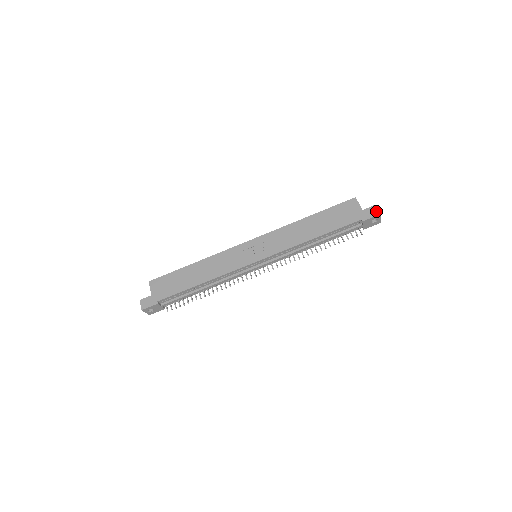
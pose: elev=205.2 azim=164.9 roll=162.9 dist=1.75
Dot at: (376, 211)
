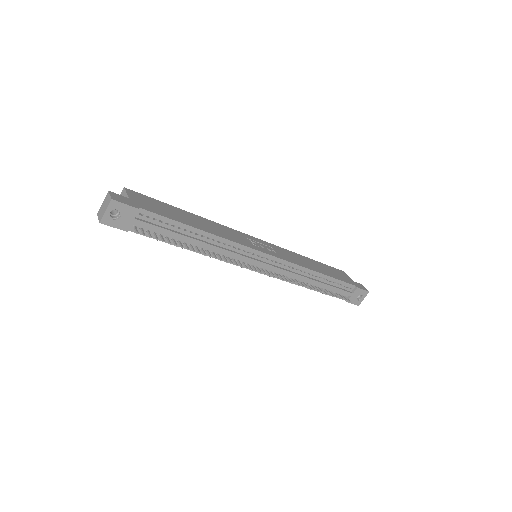
Dot at: (365, 288)
